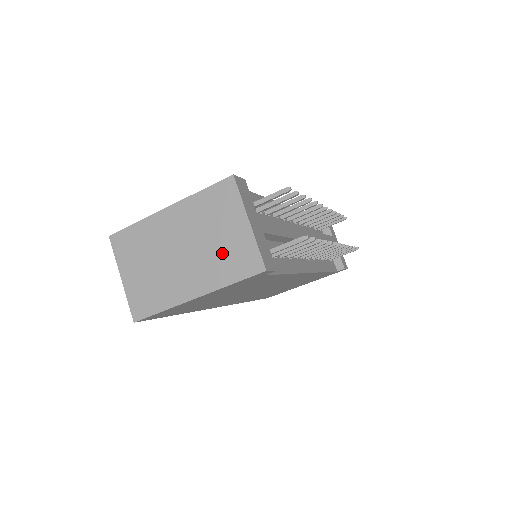
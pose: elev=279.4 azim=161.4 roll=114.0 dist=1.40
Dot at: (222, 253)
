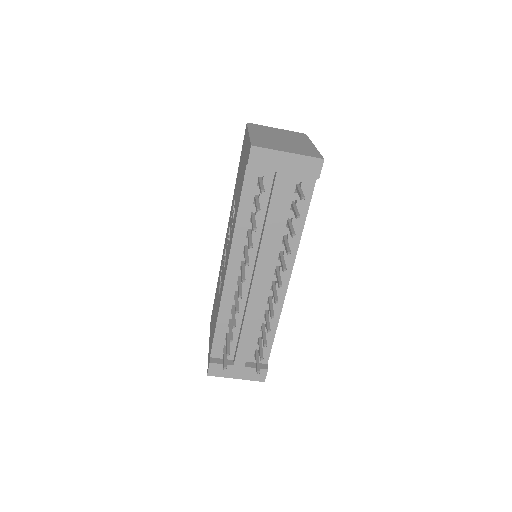
Dot at: occluded
